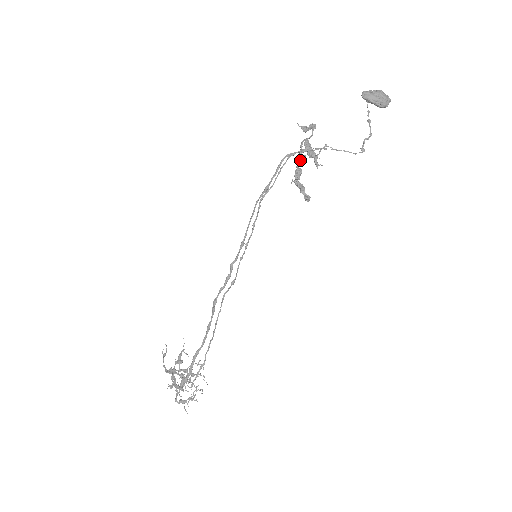
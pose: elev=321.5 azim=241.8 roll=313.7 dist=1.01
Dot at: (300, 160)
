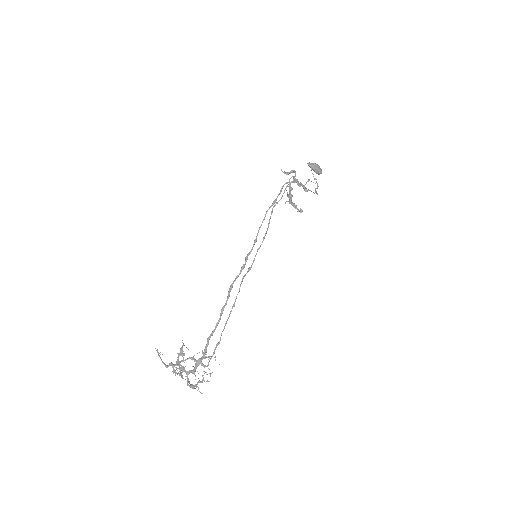
Dot at: (290, 189)
